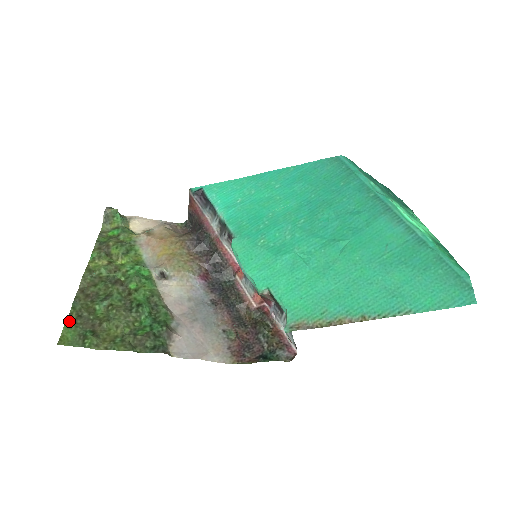
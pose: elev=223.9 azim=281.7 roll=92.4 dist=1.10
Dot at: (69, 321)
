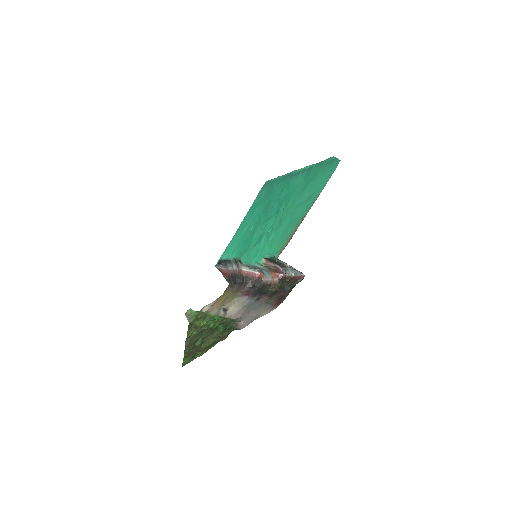
Dot at: (185, 358)
